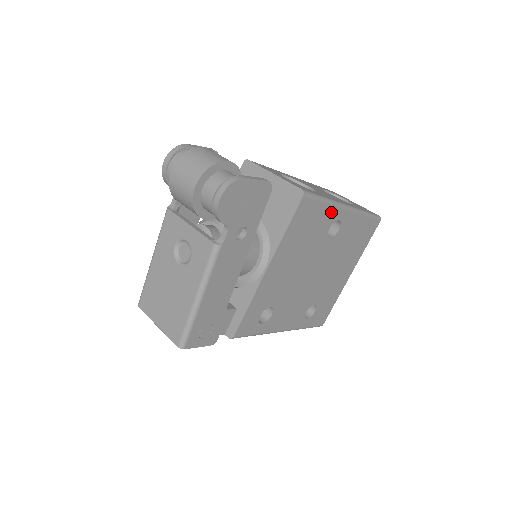
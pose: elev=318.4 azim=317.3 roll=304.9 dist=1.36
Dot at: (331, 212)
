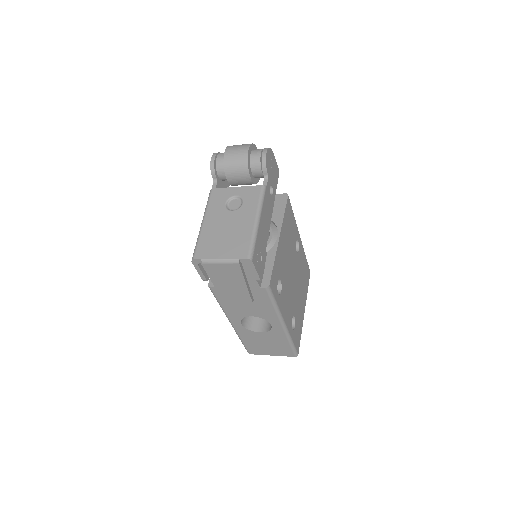
Dot at: (296, 228)
